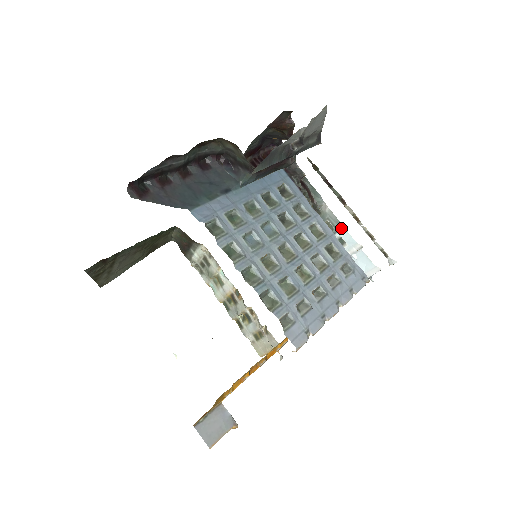
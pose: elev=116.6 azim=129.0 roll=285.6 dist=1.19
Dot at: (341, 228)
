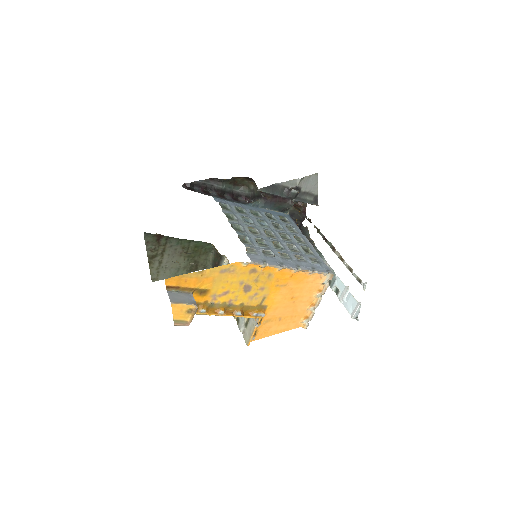
Dot at: (336, 278)
